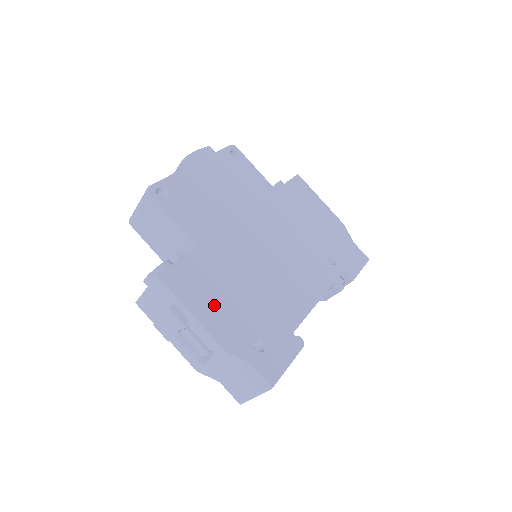
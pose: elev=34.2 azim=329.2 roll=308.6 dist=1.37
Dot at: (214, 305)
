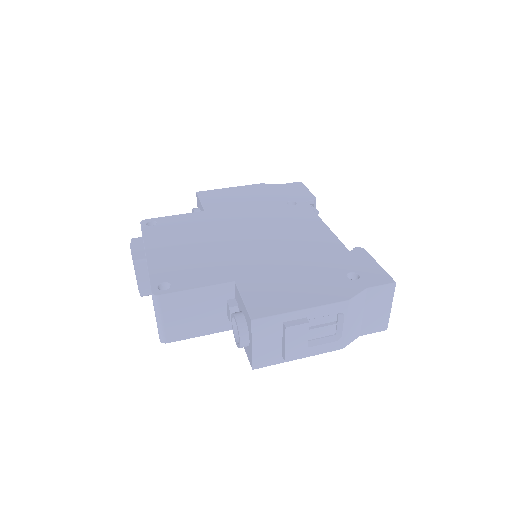
Dot at: (300, 291)
